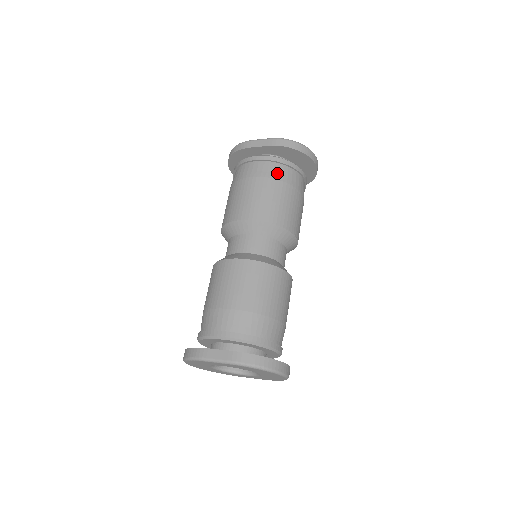
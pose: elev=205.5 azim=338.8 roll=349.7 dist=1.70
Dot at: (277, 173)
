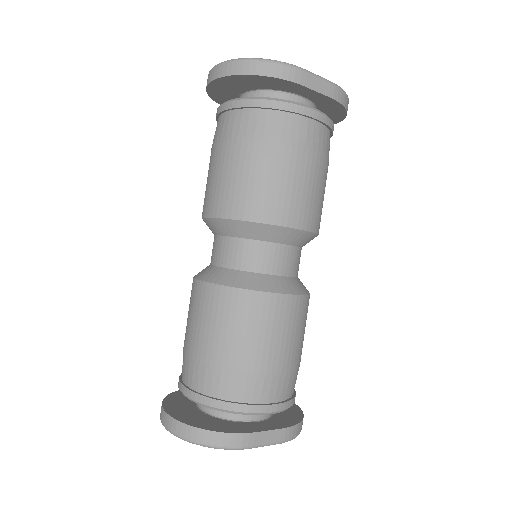
Dot at: (328, 149)
